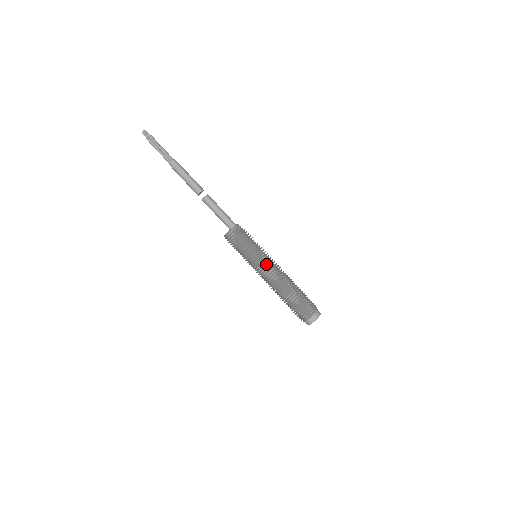
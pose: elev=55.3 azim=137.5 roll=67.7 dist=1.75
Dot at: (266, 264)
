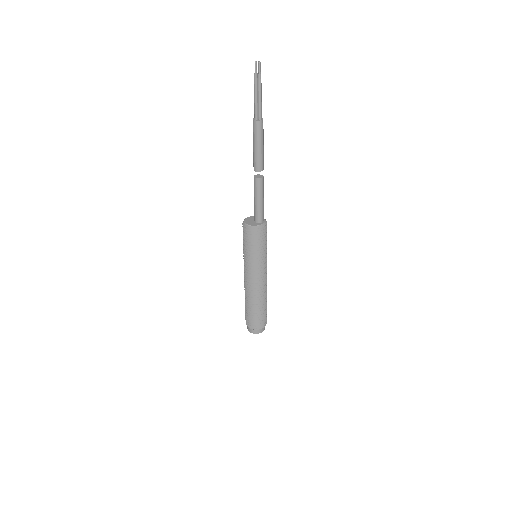
Dot at: (262, 271)
